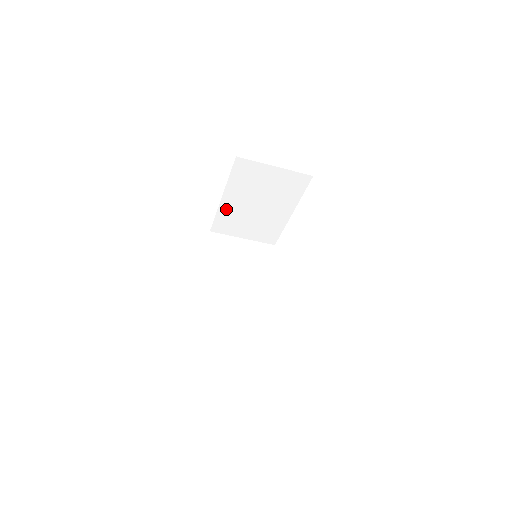
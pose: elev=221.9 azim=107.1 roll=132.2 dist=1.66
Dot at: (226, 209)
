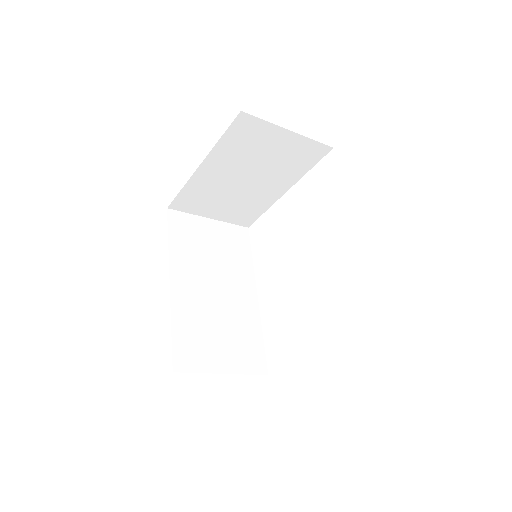
Dot at: (200, 181)
